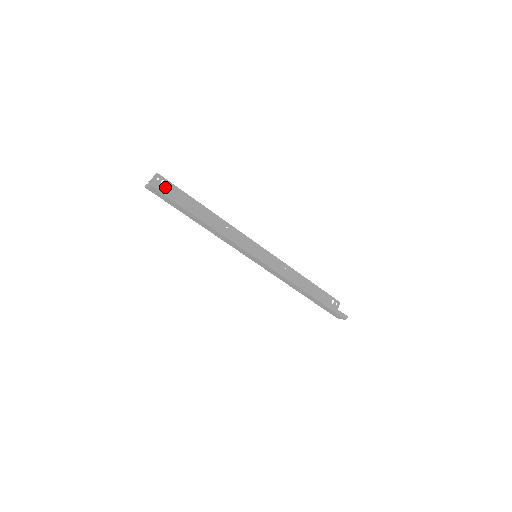
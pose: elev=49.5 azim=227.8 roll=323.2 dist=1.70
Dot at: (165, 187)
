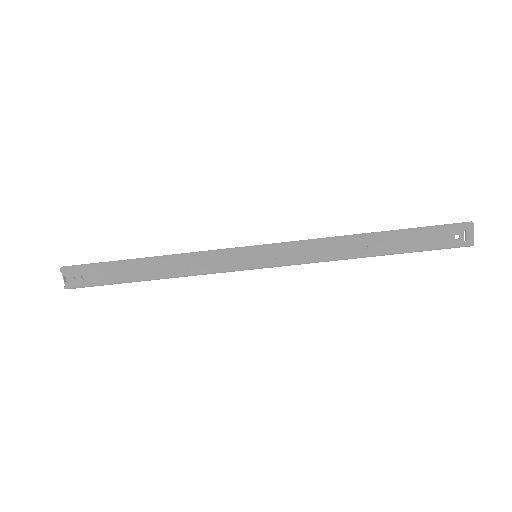
Dot at: occluded
